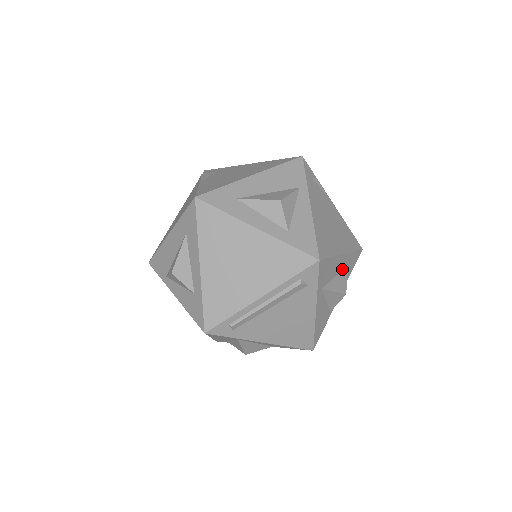
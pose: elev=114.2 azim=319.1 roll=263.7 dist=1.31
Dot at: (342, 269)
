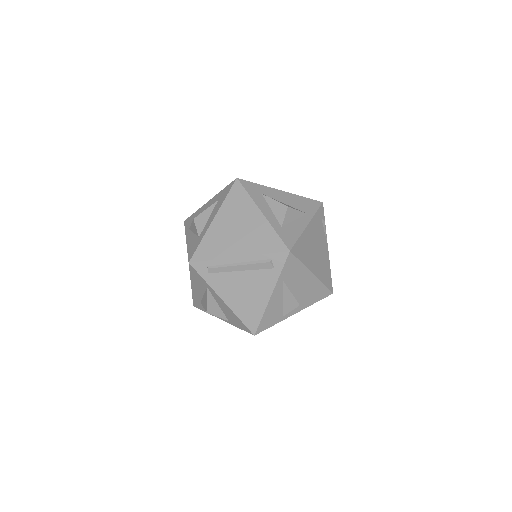
Dot at: (307, 288)
